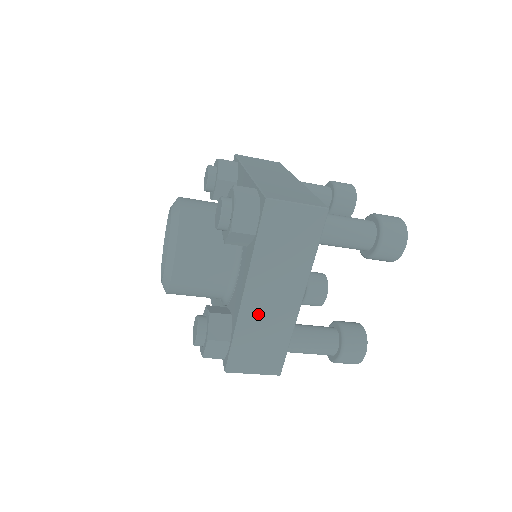
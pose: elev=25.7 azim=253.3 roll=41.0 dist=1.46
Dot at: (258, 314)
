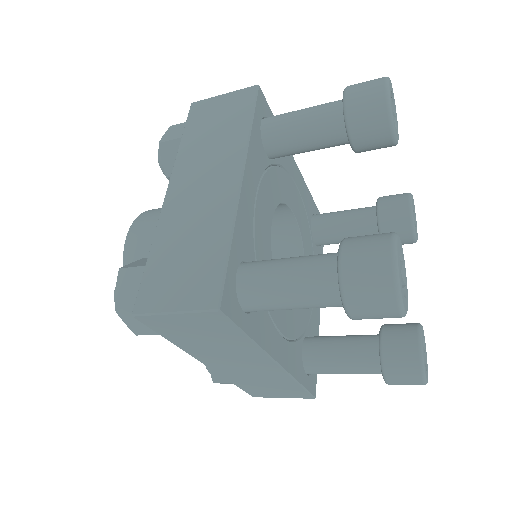
Dot at: (239, 374)
